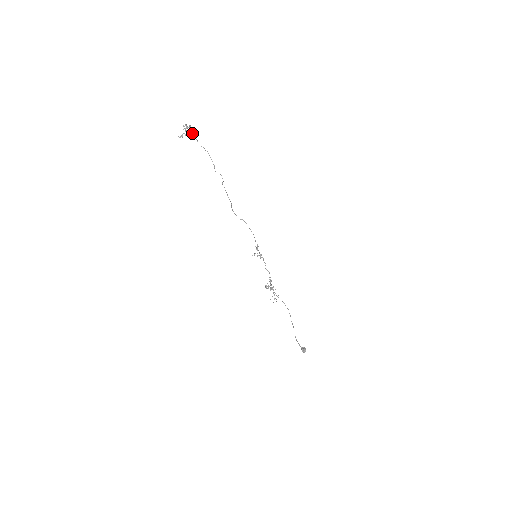
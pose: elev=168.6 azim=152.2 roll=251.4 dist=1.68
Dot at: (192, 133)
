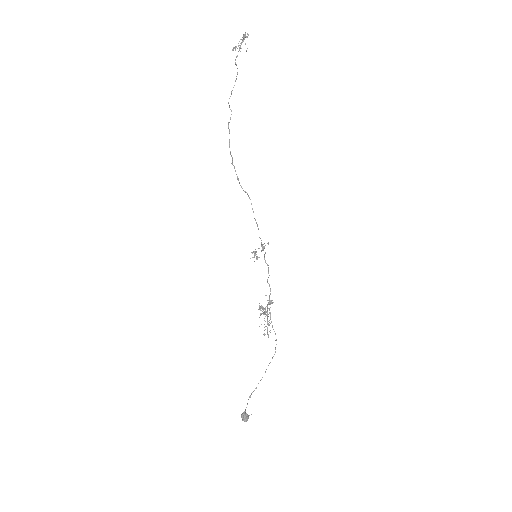
Dot at: occluded
